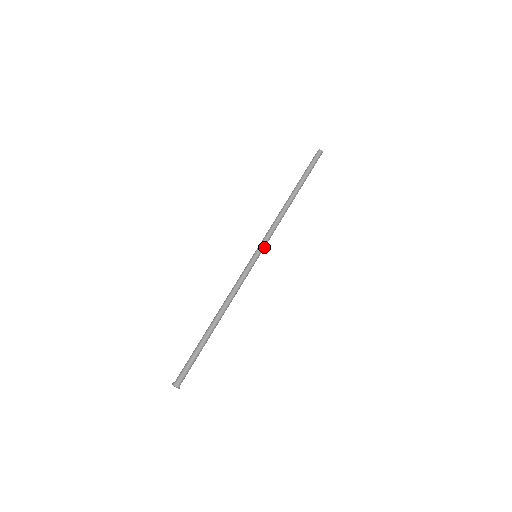
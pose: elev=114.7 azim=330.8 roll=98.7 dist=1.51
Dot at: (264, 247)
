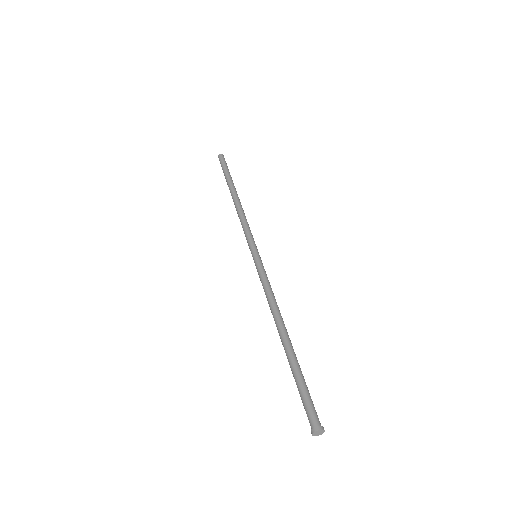
Dot at: (255, 245)
